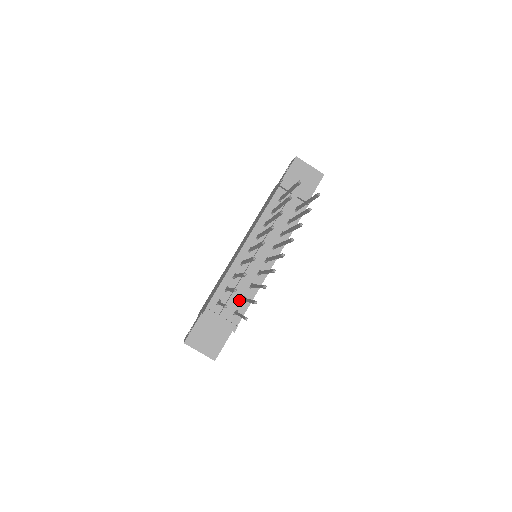
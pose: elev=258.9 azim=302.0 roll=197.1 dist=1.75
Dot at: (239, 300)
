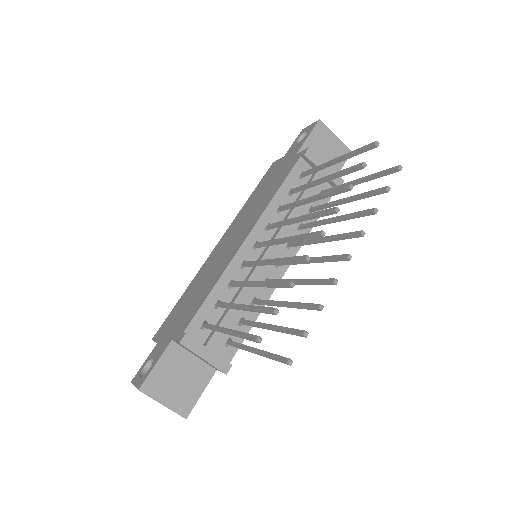
Dot at: (234, 322)
